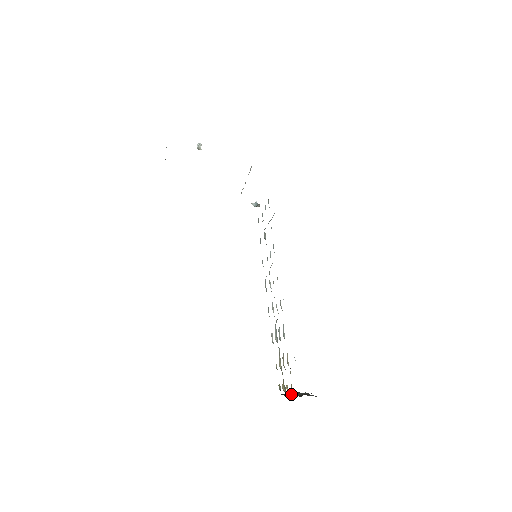
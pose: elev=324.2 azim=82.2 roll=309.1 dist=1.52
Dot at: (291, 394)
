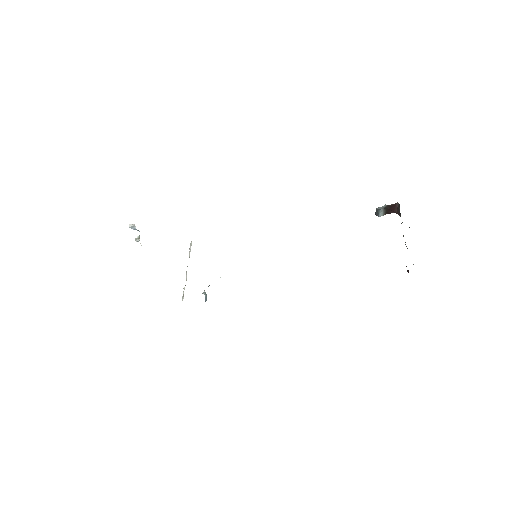
Dot at: occluded
